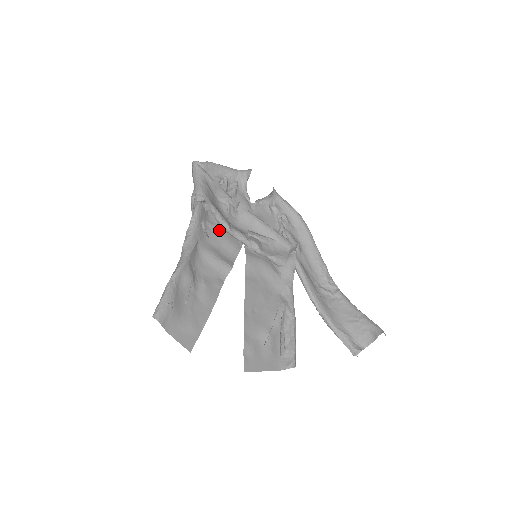
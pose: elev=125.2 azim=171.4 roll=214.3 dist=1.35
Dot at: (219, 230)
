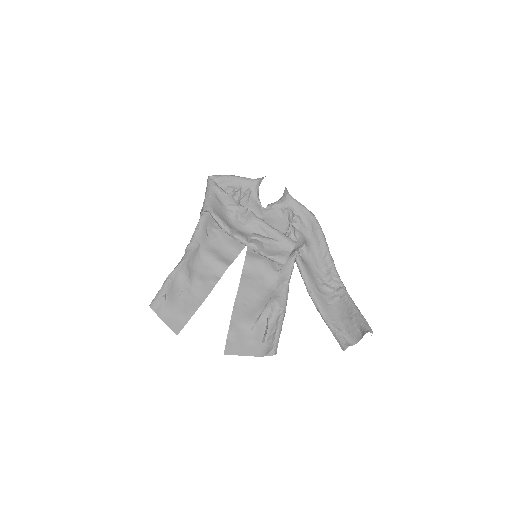
Dot at: (224, 234)
